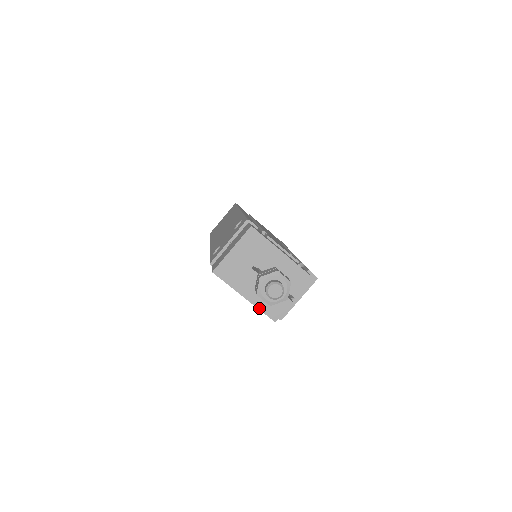
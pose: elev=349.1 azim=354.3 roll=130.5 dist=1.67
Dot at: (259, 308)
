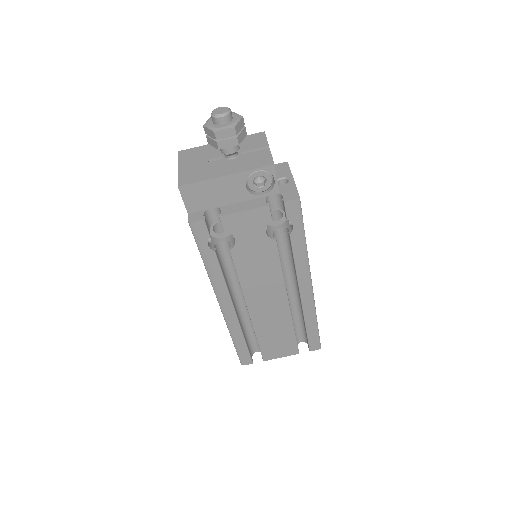
Dot at: (247, 170)
